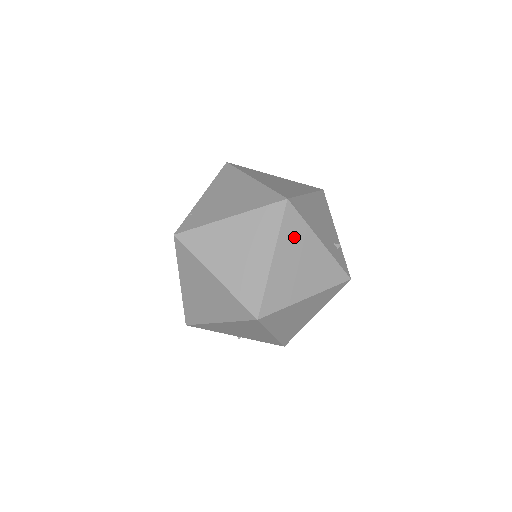
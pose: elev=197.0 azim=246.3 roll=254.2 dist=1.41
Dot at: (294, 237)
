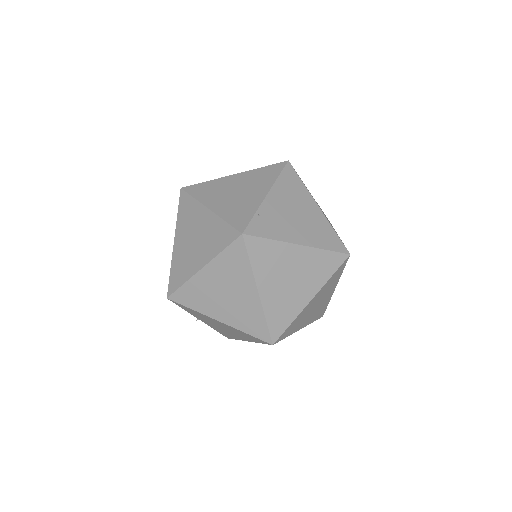
Dot at: (330, 284)
